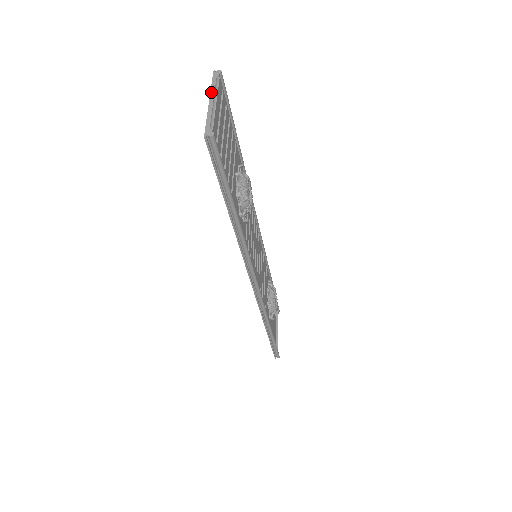
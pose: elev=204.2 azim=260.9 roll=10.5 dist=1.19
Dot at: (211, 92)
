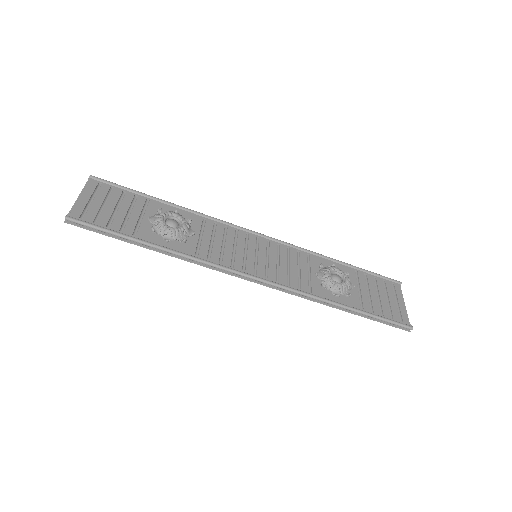
Dot at: (81, 193)
